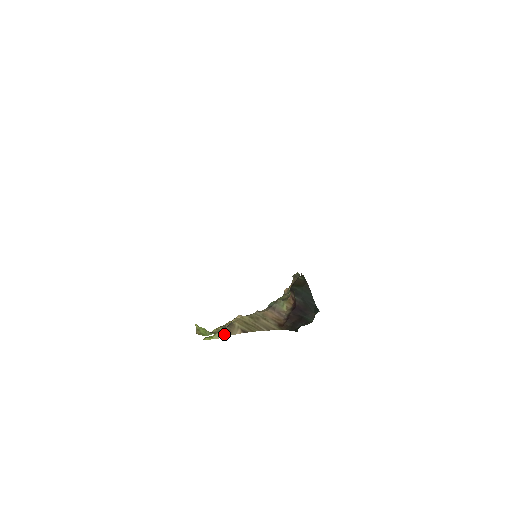
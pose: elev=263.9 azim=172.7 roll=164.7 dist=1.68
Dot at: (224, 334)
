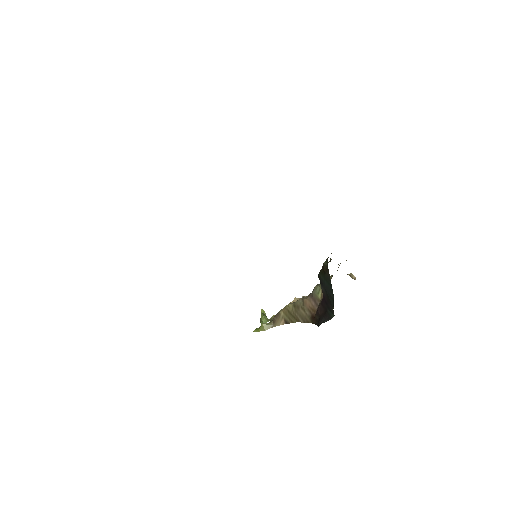
Dot at: (268, 326)
